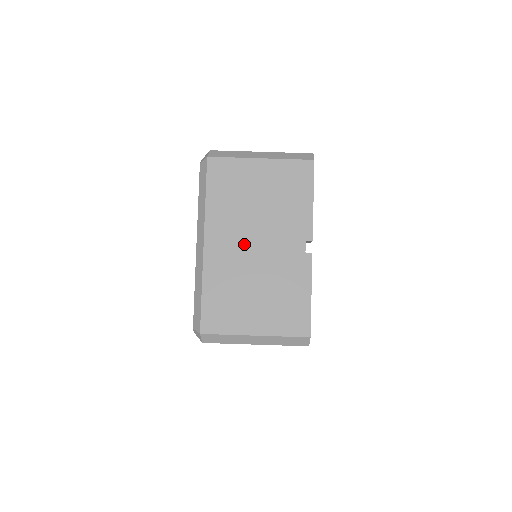
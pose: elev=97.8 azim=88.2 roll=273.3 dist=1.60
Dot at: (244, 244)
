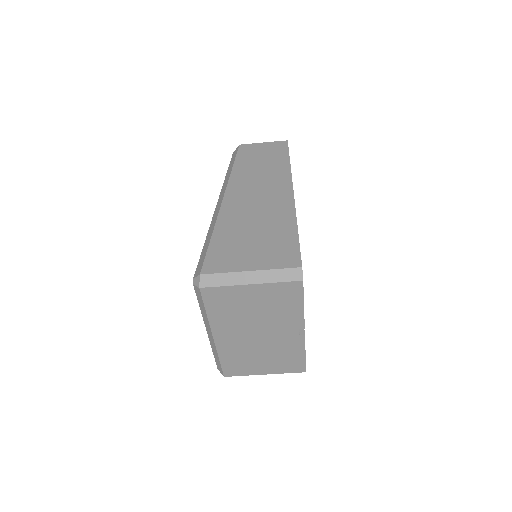
Dot at: (247, 335)
